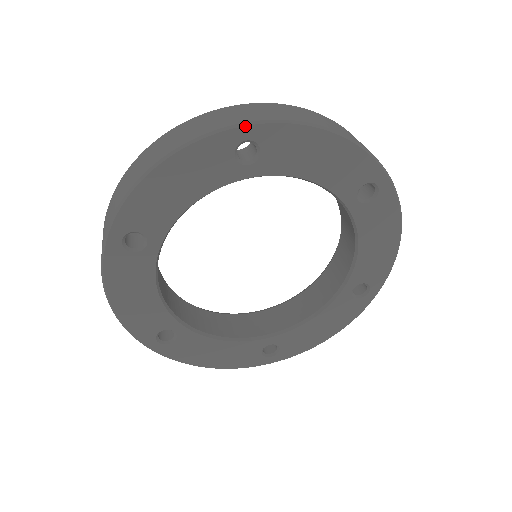
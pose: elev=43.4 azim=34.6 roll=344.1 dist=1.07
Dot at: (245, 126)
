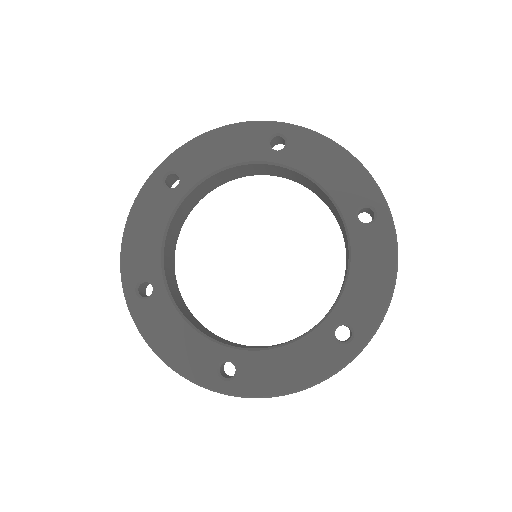
Dot at: (282, 123)
